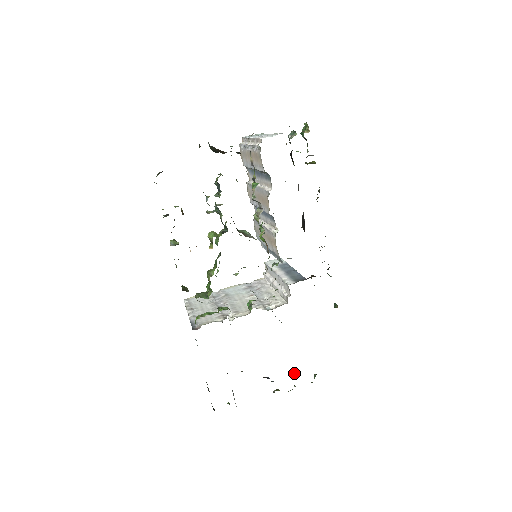
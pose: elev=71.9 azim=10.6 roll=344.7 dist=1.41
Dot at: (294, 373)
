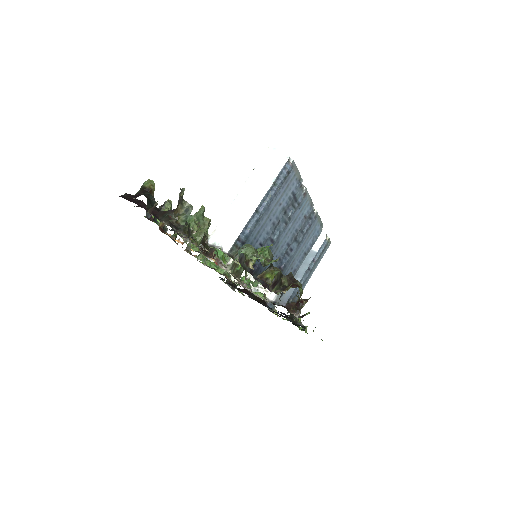
Dot at: (288, 316)
